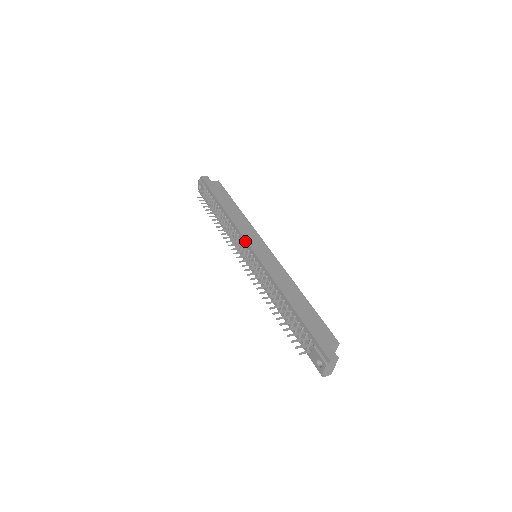
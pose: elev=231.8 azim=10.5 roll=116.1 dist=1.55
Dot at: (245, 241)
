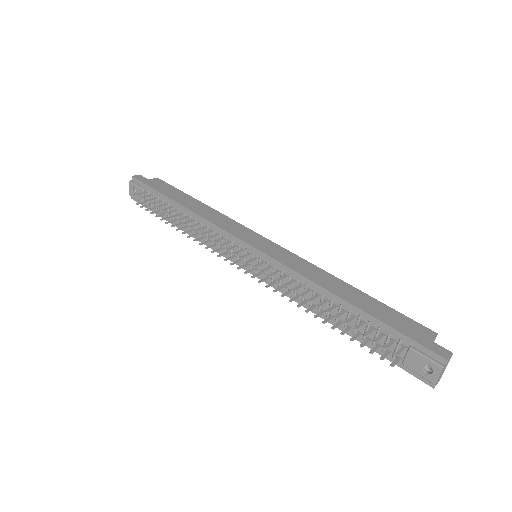
Dot at: (236, 239)
